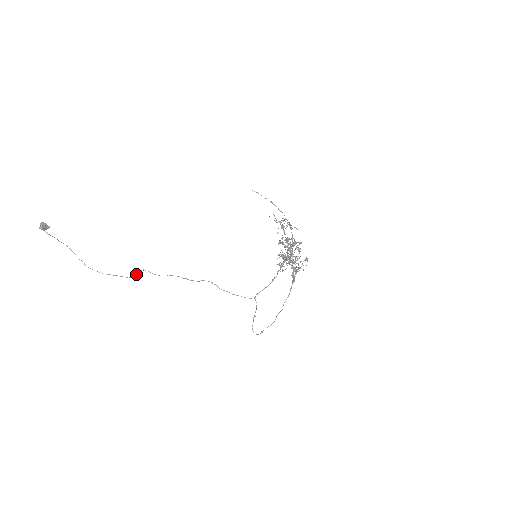
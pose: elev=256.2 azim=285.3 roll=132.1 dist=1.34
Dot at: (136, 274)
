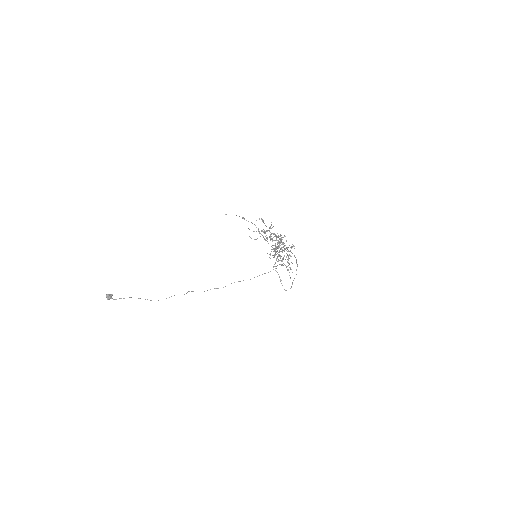
Dot at: (186, 293)
